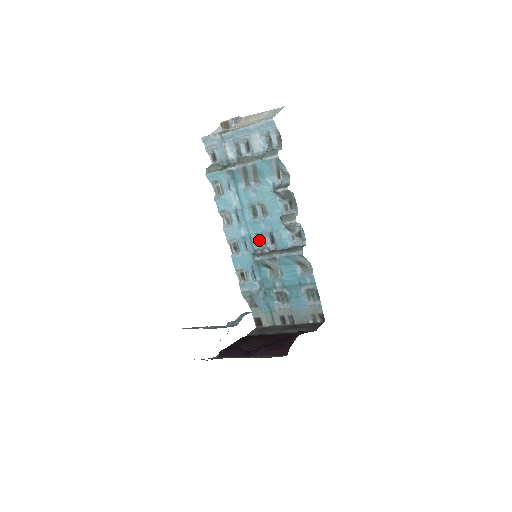
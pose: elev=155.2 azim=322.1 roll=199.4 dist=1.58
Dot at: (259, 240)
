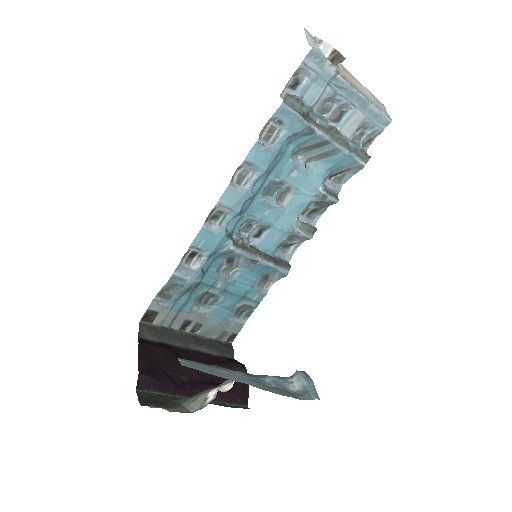
Dot at: (244, 223)
